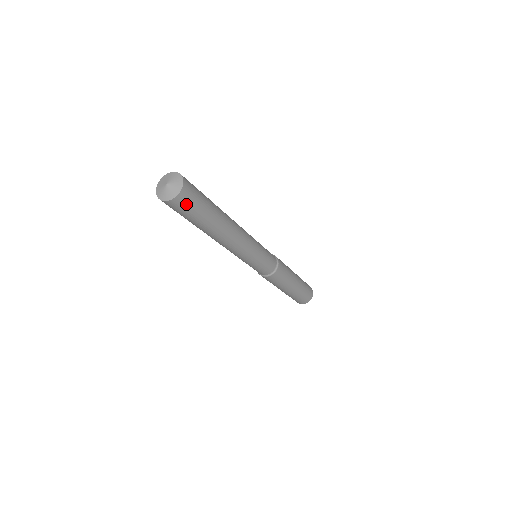
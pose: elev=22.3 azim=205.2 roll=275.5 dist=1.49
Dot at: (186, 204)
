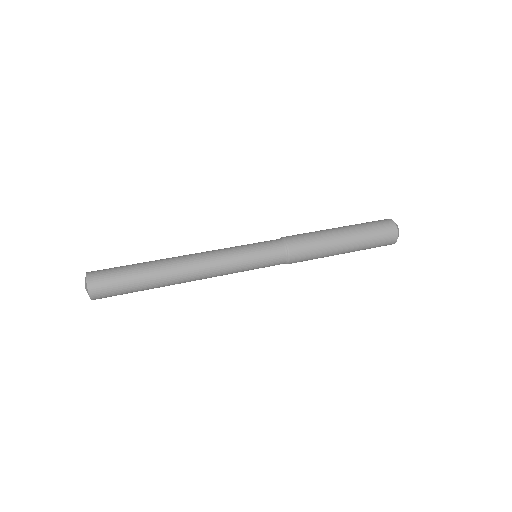
Dot at: occluded
